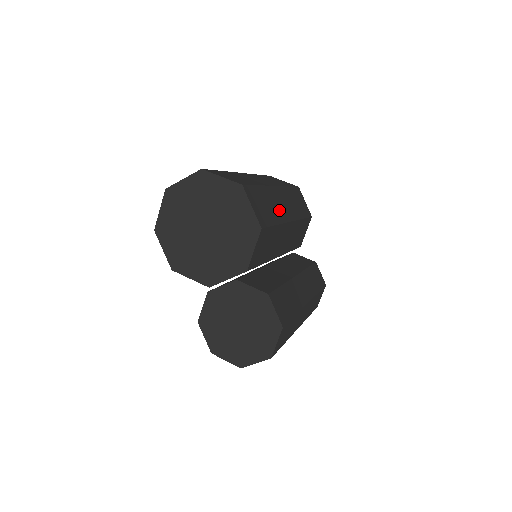
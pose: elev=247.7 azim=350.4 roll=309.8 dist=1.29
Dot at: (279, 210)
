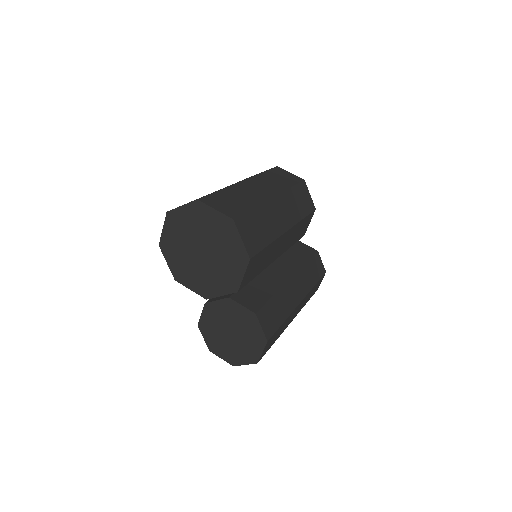
Dot at: (274, 225)
